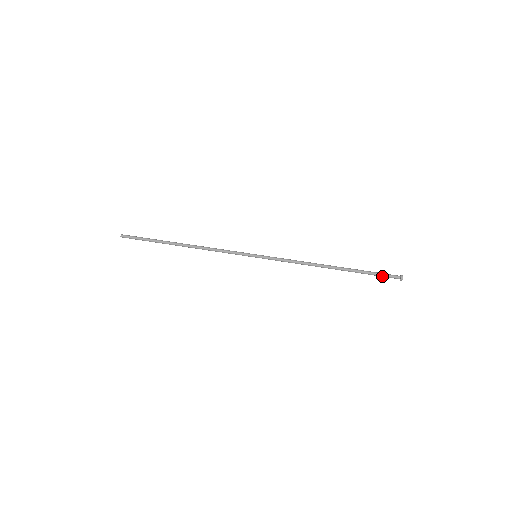
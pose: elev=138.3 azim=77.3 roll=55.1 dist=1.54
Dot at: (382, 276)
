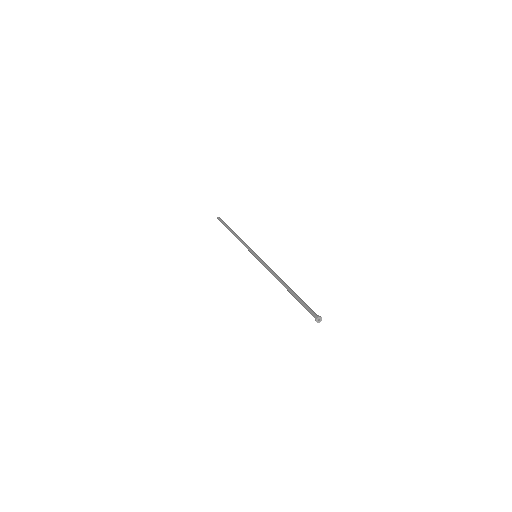
Dot at: (307, 309)
